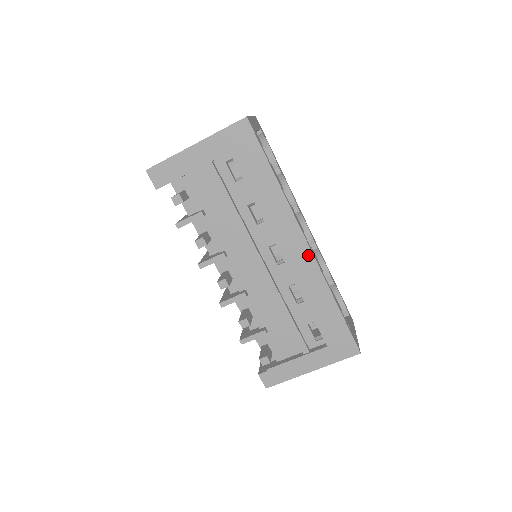
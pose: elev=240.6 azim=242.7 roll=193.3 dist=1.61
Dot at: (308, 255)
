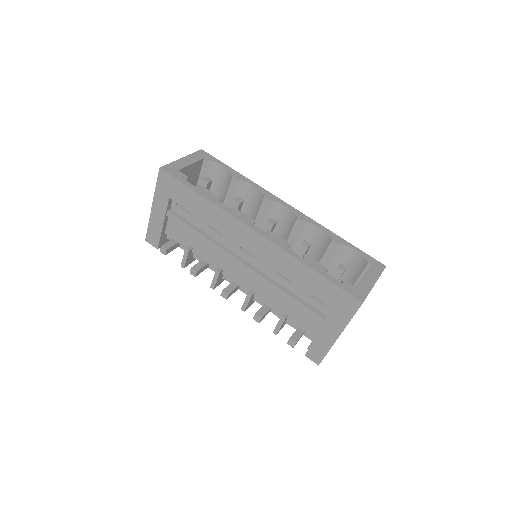
Dot at: (262, 240)
